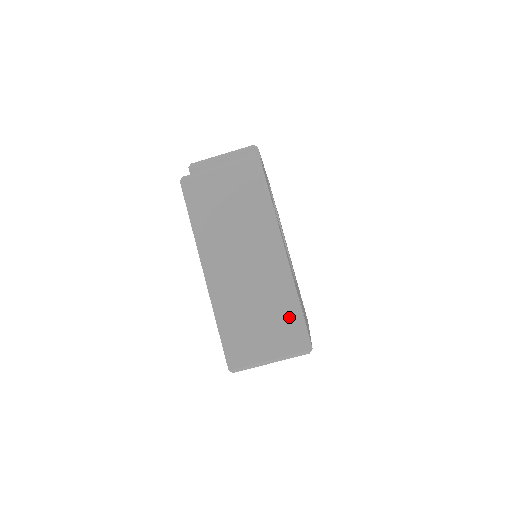
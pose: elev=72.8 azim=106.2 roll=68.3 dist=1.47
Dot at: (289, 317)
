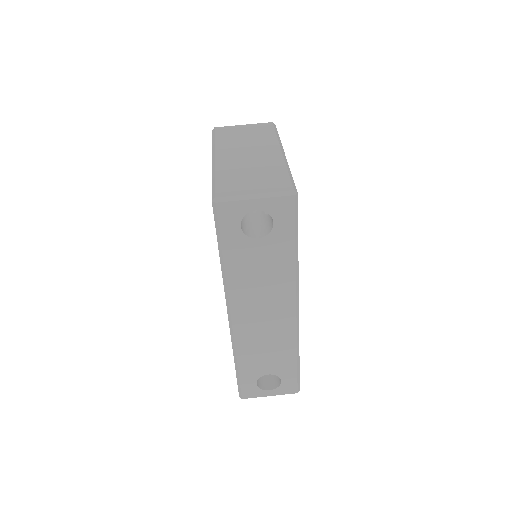
Dot at: (279, 175)
